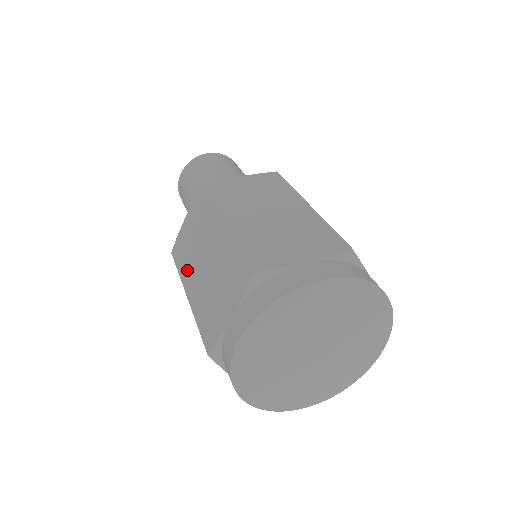
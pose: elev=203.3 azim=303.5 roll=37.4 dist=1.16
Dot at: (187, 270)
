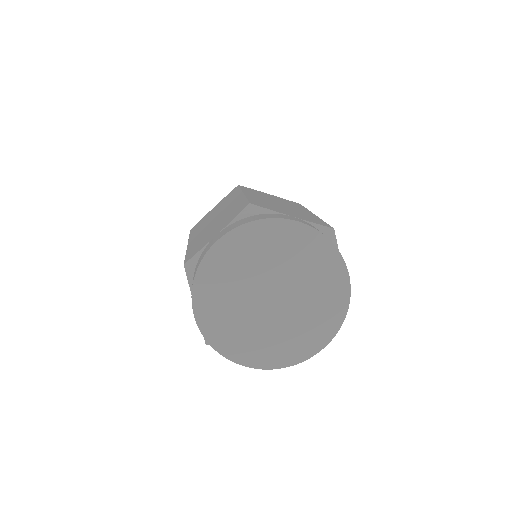
Dot at: (198, 231)
